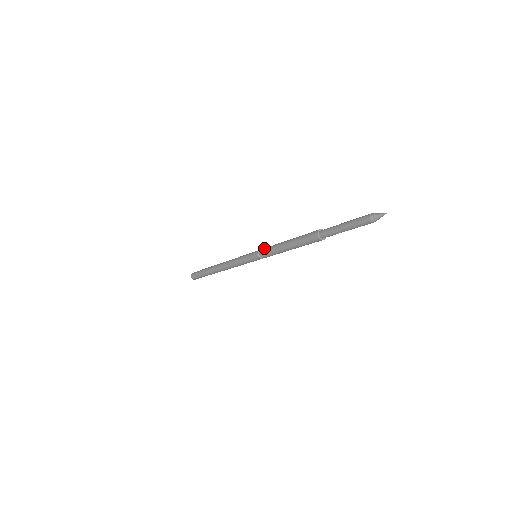
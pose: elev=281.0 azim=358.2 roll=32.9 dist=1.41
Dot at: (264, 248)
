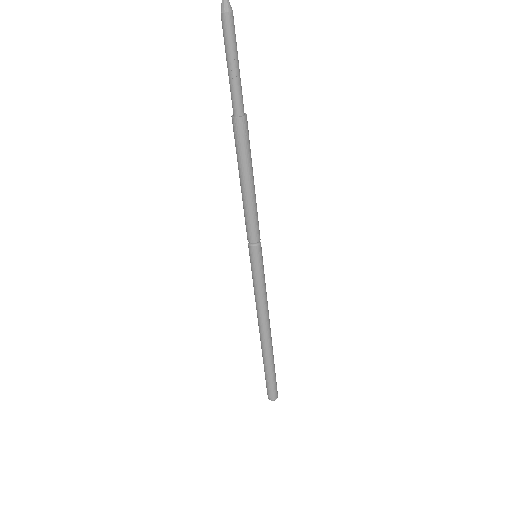
Dot at: occluded
